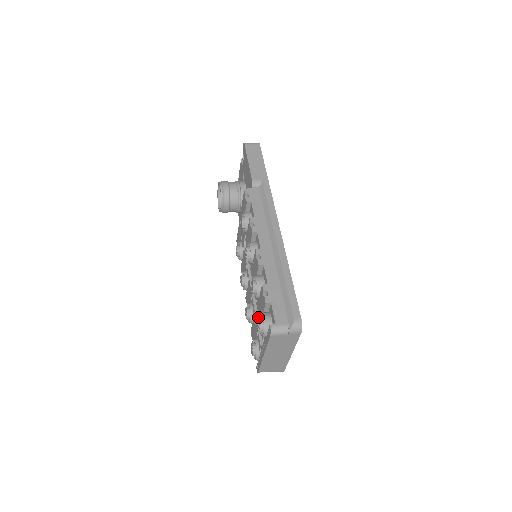
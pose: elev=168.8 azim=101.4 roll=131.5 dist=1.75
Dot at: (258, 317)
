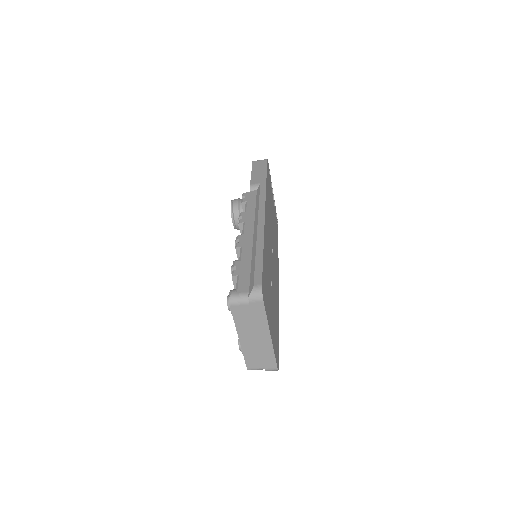
Dot at: occluded
